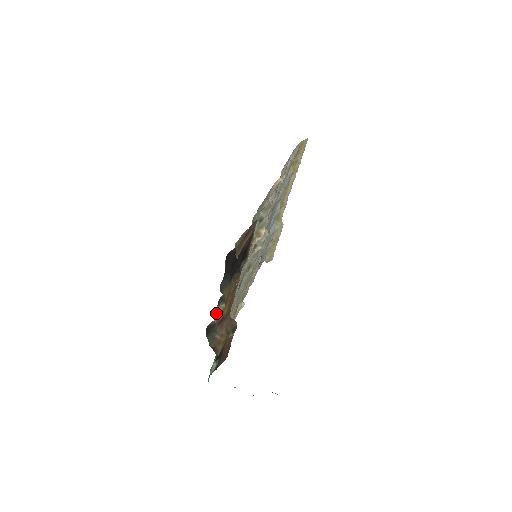
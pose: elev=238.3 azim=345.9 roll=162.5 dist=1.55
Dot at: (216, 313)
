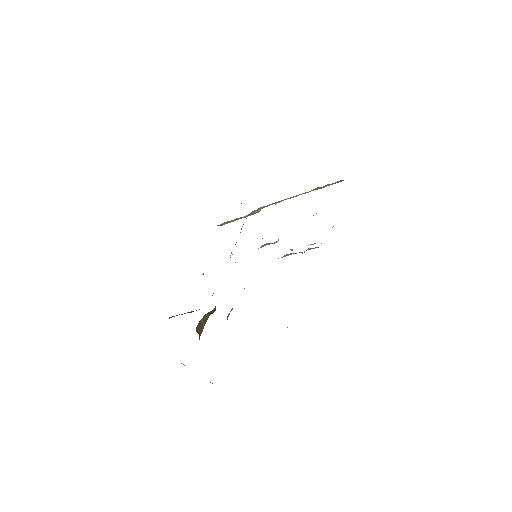
Dot at: occluded
